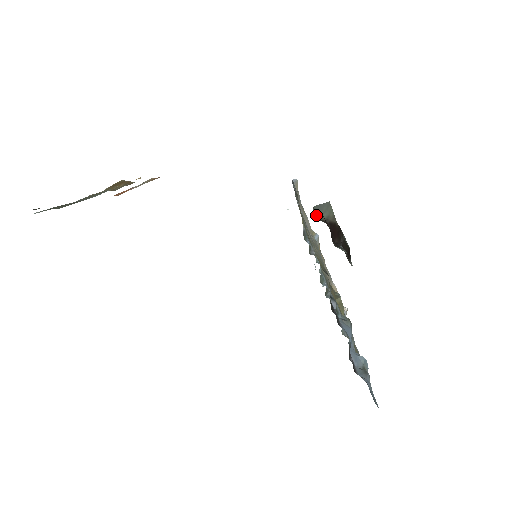
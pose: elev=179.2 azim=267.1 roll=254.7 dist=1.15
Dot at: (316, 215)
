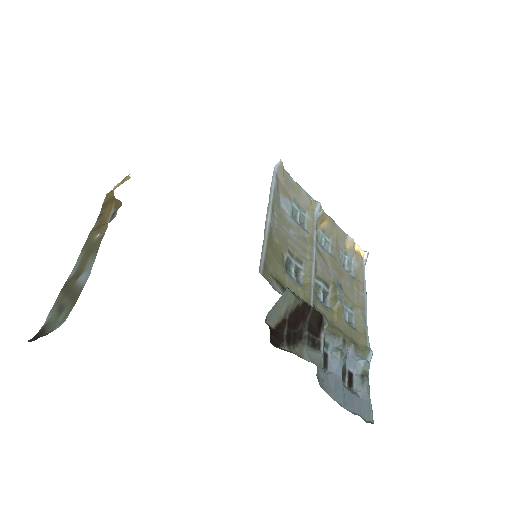
Dot at: (271, 322)
